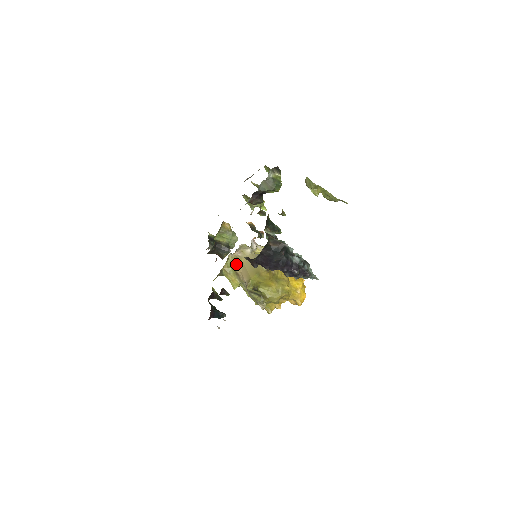
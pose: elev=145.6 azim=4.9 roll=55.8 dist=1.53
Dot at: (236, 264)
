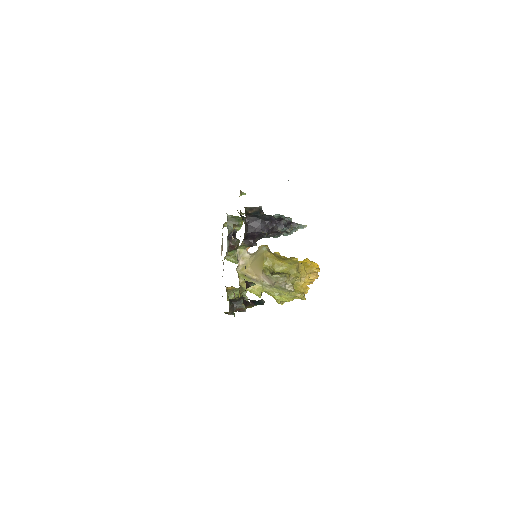
Dot at: (247, 273)
